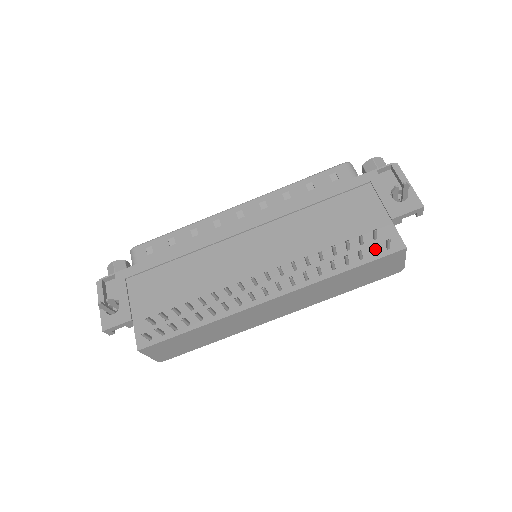
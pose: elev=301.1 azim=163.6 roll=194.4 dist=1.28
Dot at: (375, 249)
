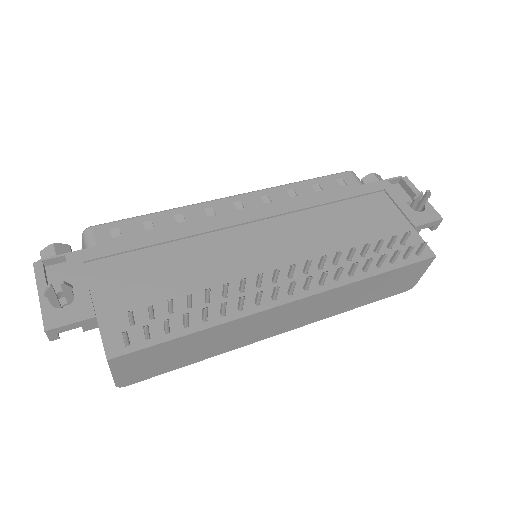
Dot at: (410, 252)
